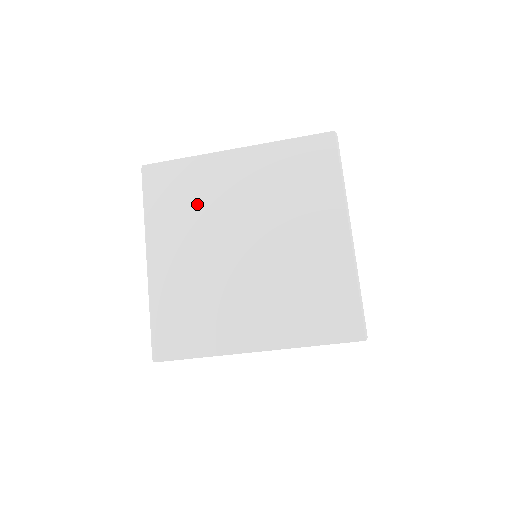
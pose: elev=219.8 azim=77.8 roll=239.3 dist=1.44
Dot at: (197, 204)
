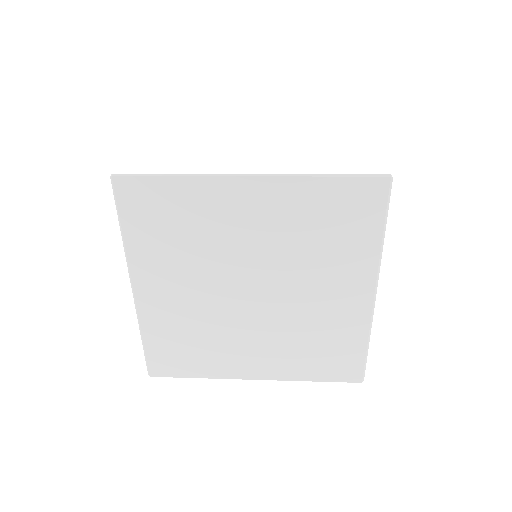
Dot at: (194, 239)
